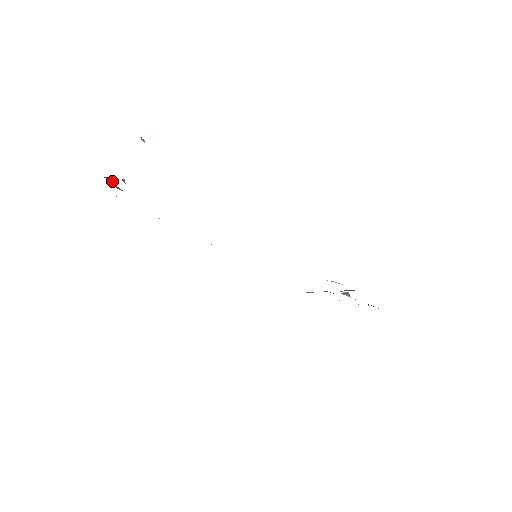
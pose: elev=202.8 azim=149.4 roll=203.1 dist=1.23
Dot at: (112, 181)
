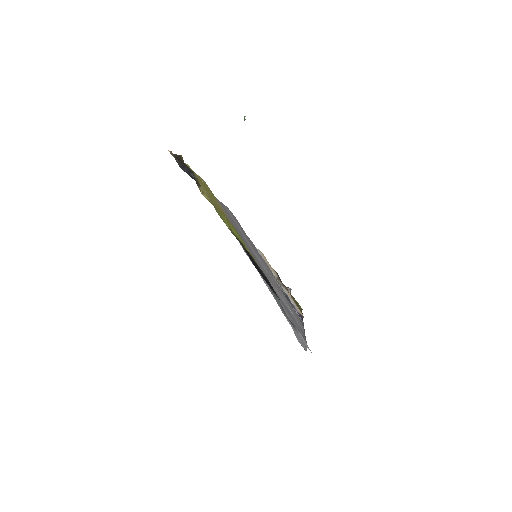
Dot at: occluded
